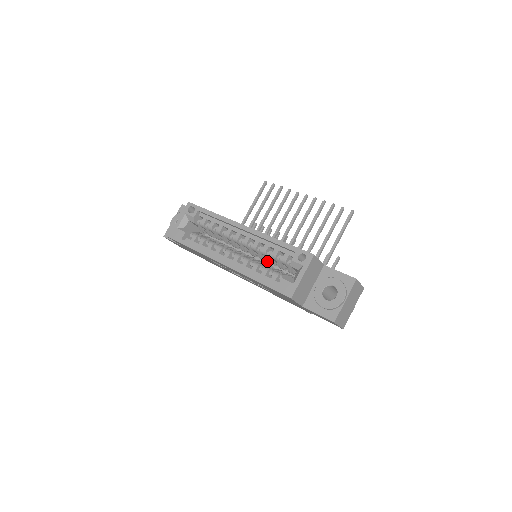
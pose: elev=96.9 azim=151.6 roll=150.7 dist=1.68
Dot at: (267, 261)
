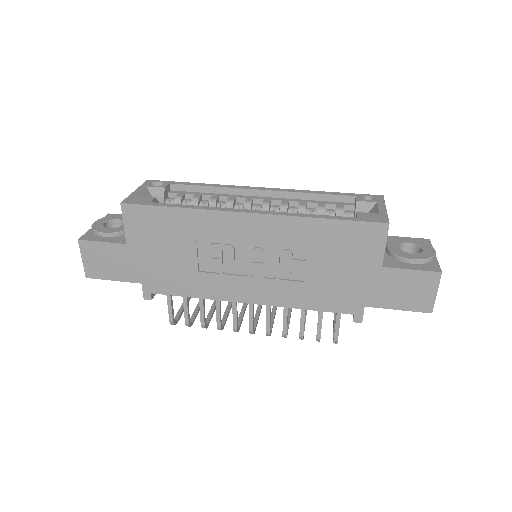
Dot at: occluded
